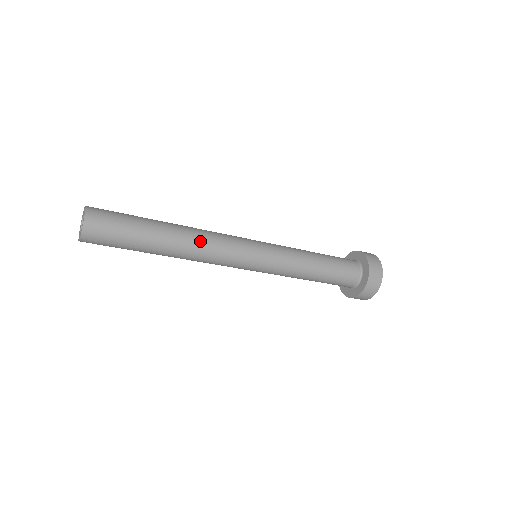
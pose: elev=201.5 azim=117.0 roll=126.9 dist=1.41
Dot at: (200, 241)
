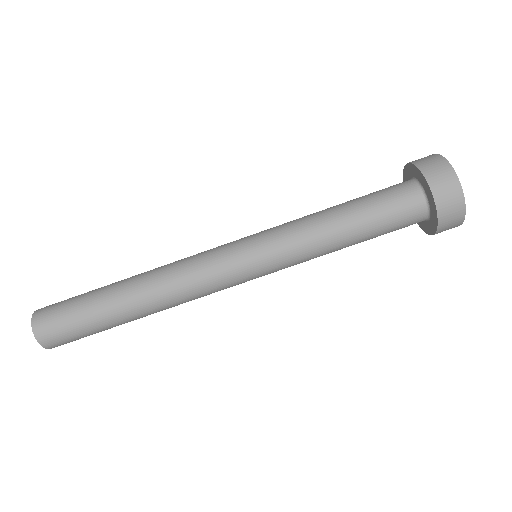
Dot at: (163, 275)
